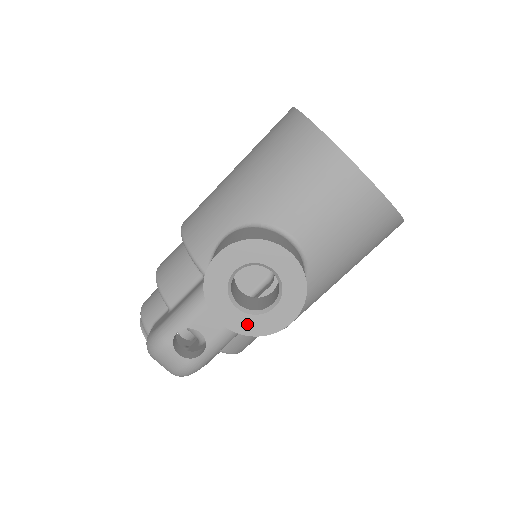
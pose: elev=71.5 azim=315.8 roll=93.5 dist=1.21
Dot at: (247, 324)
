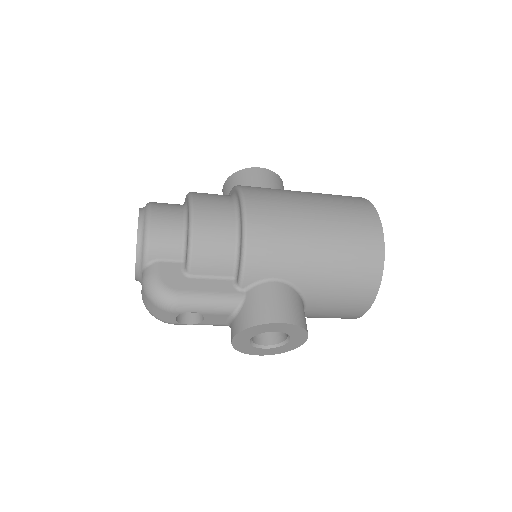
Dot at: (243, 346)
